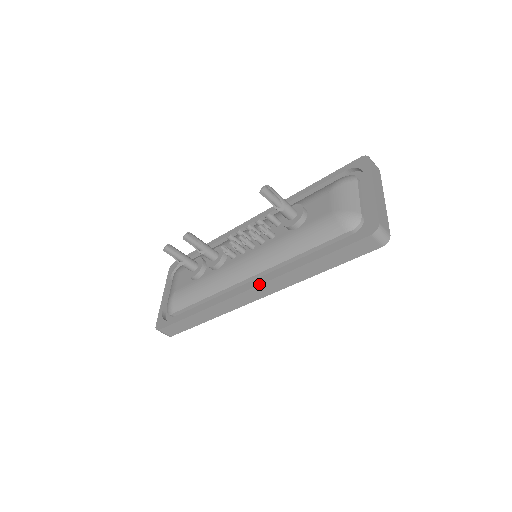
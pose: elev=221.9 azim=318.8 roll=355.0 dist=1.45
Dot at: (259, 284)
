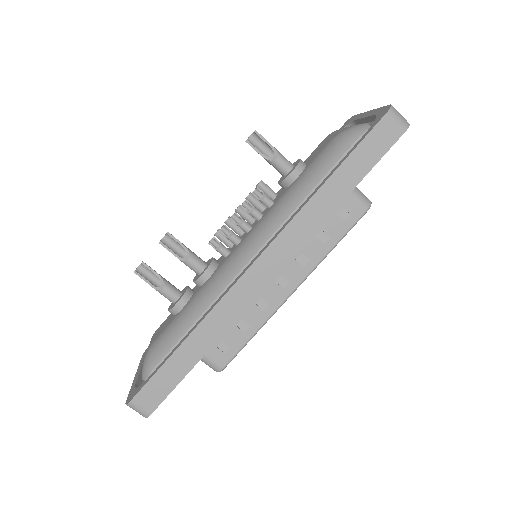
Dot at: (268, 245)
